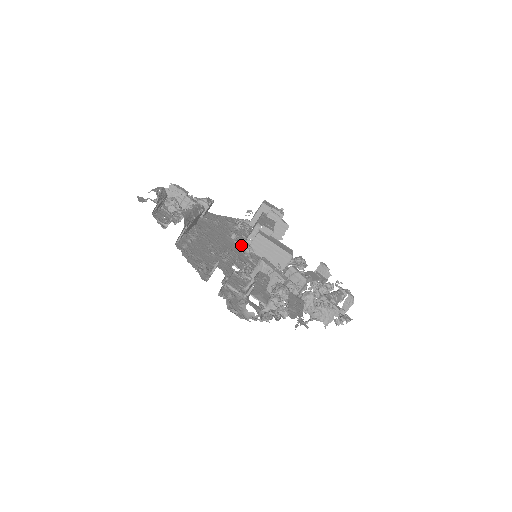
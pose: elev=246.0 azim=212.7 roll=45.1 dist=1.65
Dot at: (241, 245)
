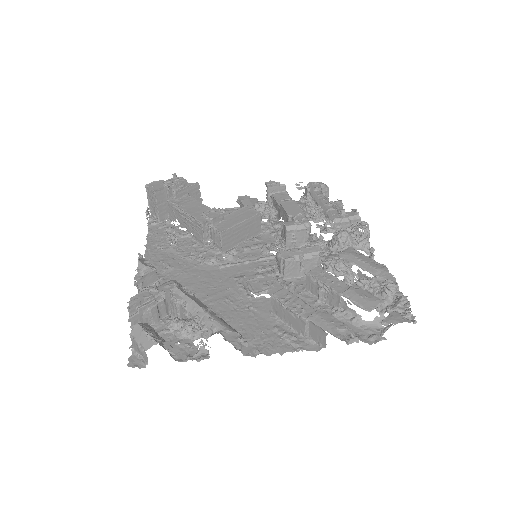
Dot at: (217, 259)
